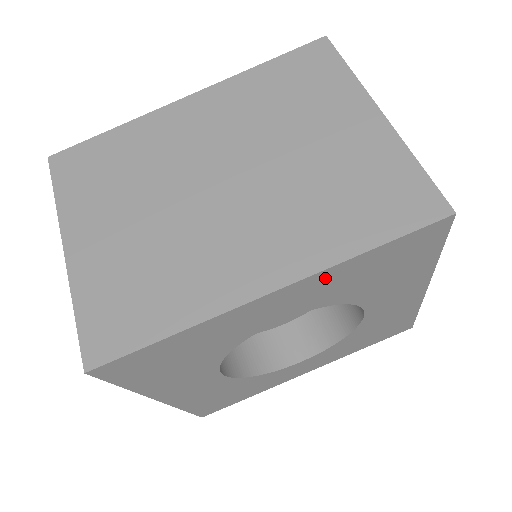
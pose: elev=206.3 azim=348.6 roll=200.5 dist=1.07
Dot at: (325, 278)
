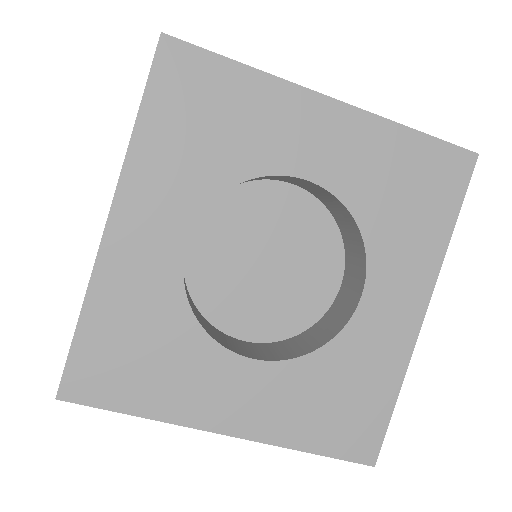
Dot at: (142, 172)
